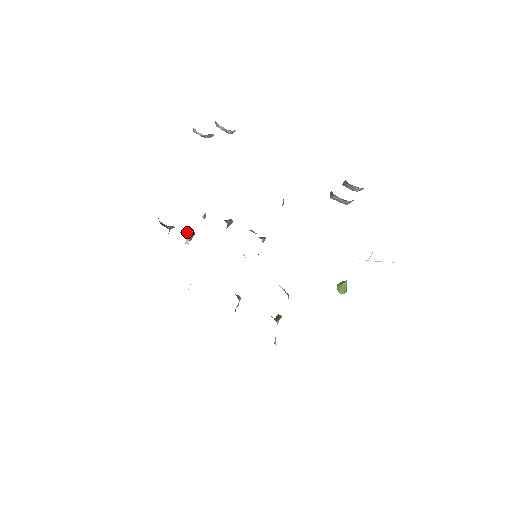
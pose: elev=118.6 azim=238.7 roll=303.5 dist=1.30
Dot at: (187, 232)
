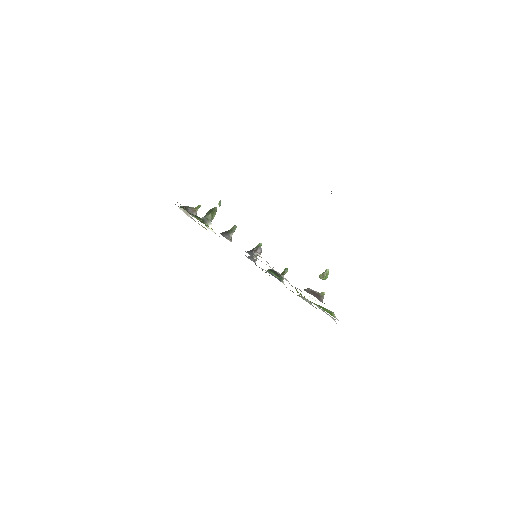
Dot at: (209, 216)
